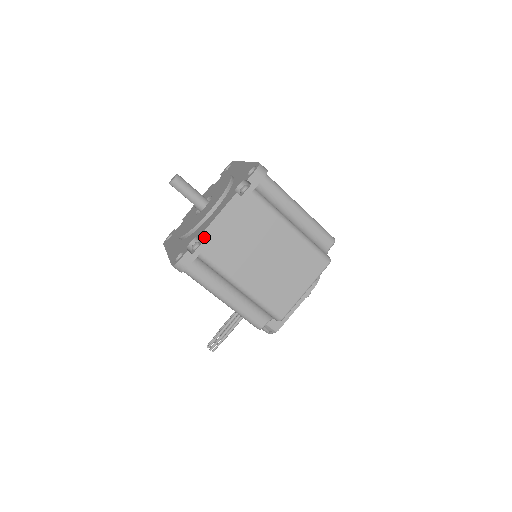
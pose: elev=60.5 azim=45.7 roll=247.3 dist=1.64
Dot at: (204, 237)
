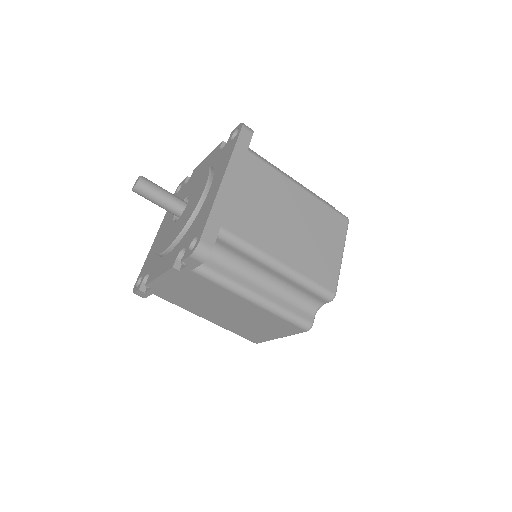
Dot at: (151, 286)
